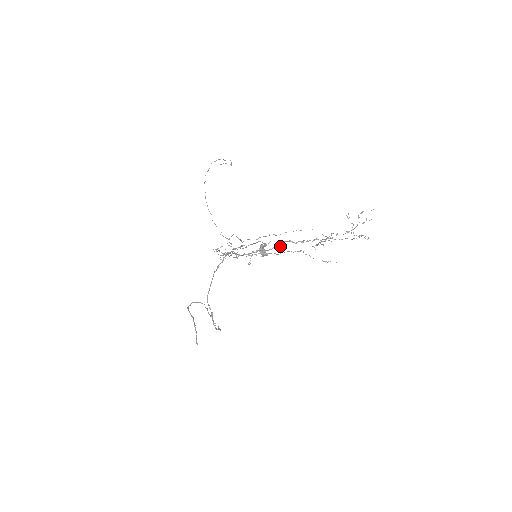
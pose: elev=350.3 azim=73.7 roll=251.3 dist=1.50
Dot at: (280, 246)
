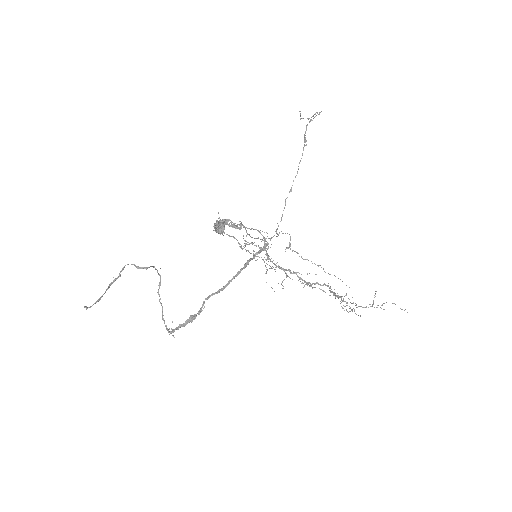
Dot at: occluded
